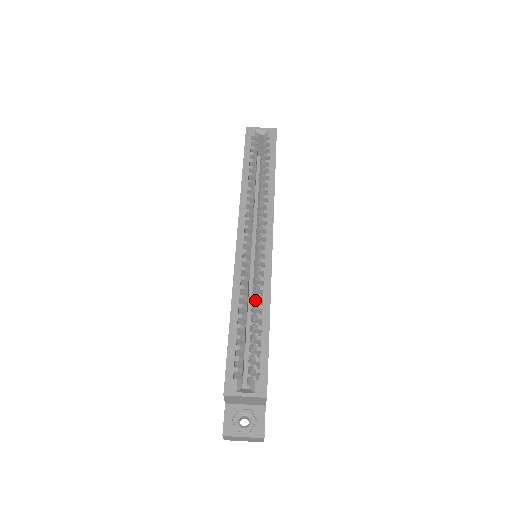
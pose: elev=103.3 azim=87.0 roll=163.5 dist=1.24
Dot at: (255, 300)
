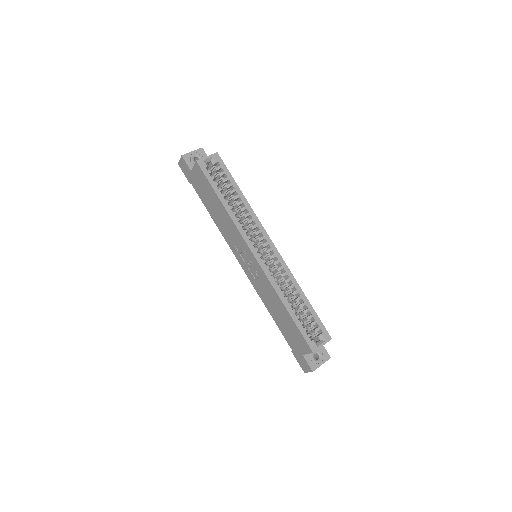
Dot at: occluded
